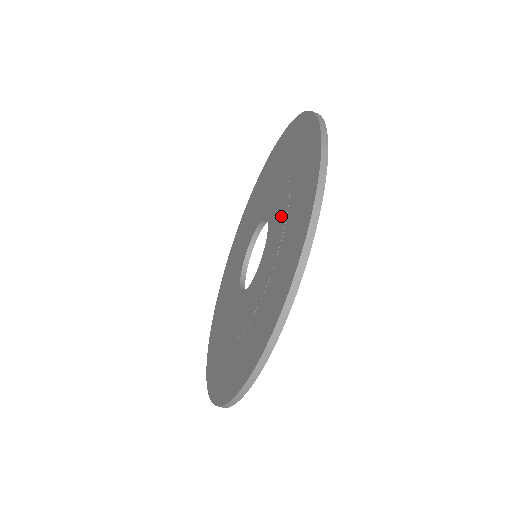
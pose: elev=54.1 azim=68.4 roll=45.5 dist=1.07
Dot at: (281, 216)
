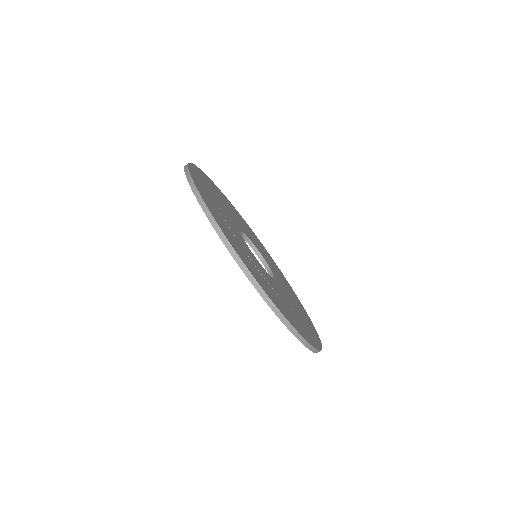
Dot at: occluded
